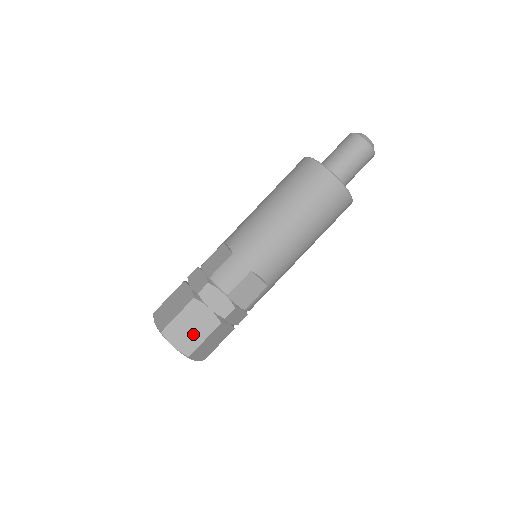
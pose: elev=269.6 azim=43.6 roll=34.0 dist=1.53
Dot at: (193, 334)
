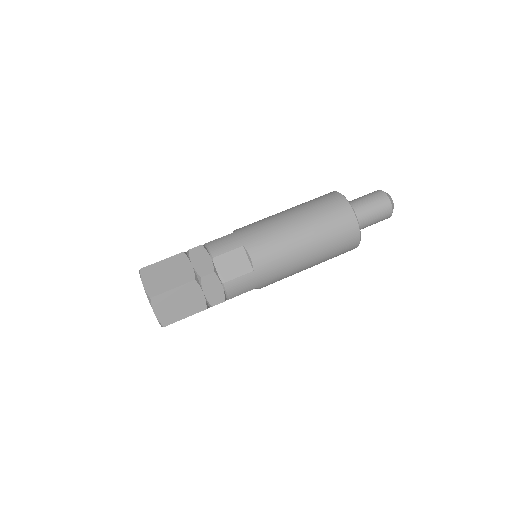
Dot at: (166, 280)
